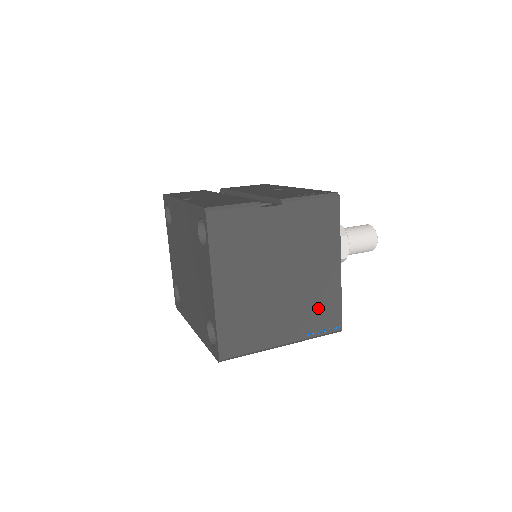
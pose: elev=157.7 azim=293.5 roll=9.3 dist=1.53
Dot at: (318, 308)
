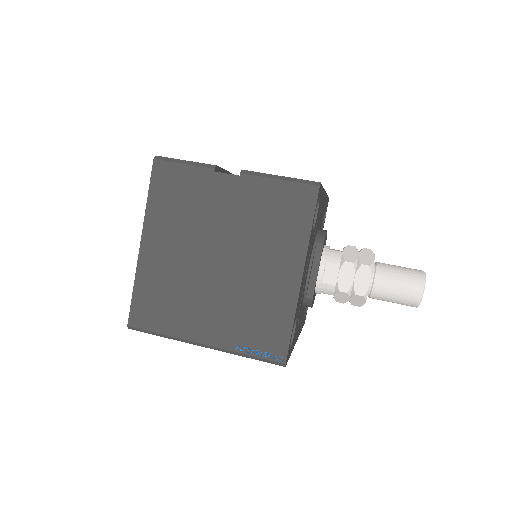
Dot at: (258, 319)
